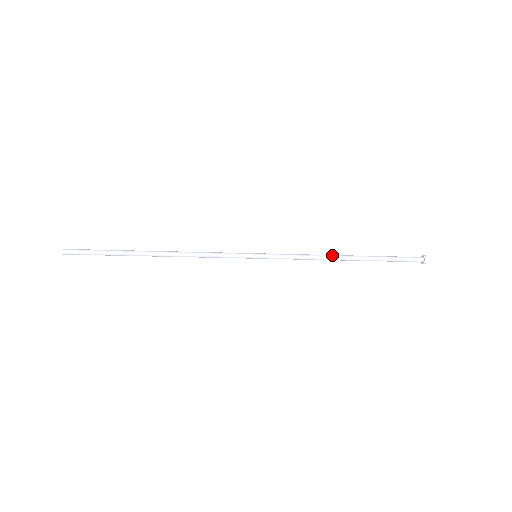
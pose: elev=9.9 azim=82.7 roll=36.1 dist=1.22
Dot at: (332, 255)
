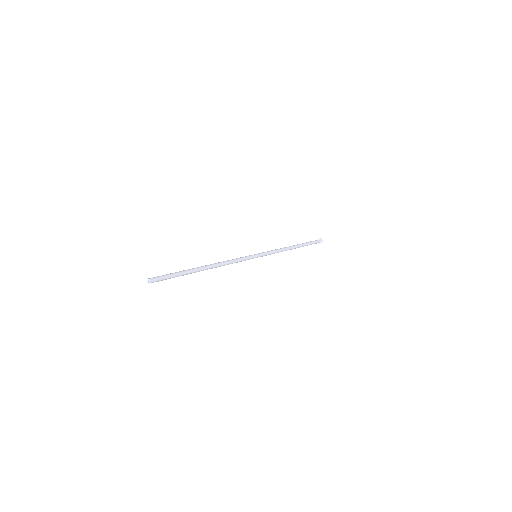
Dot at: (288, 247)
